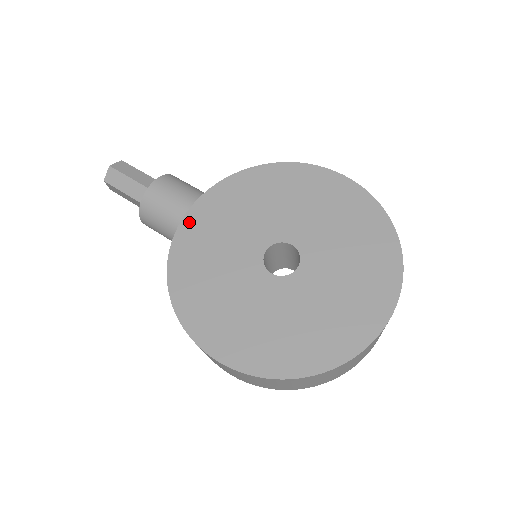
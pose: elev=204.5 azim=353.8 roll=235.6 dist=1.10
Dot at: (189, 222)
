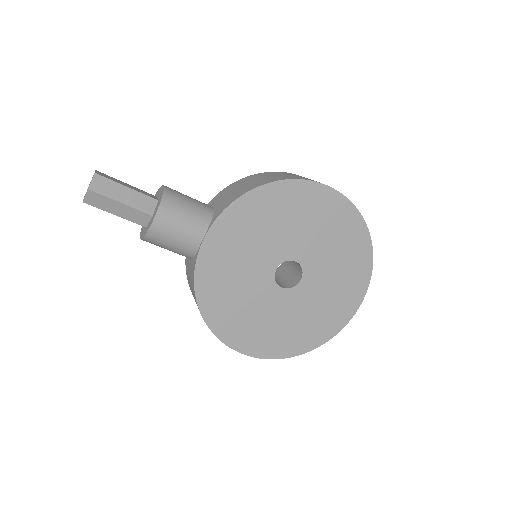
Dot at: (206, 255)
